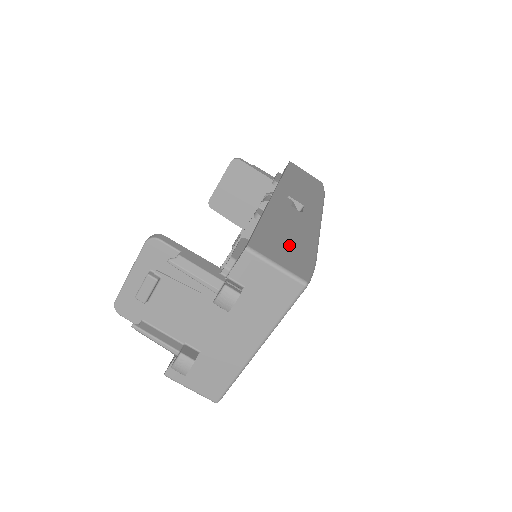
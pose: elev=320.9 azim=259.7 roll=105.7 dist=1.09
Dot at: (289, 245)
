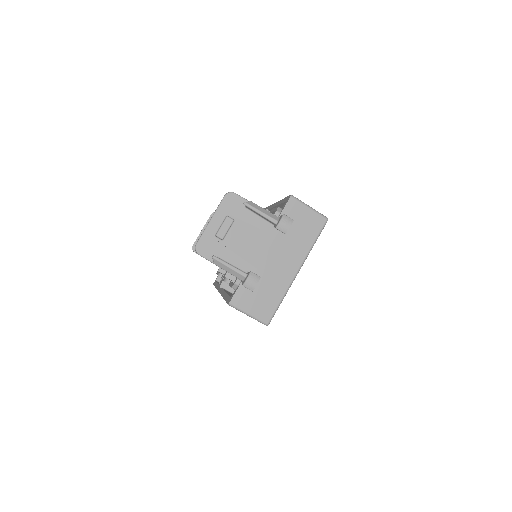
Dot at: occluded
